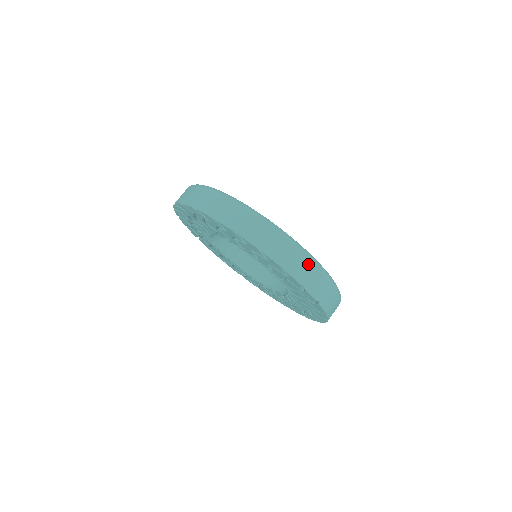
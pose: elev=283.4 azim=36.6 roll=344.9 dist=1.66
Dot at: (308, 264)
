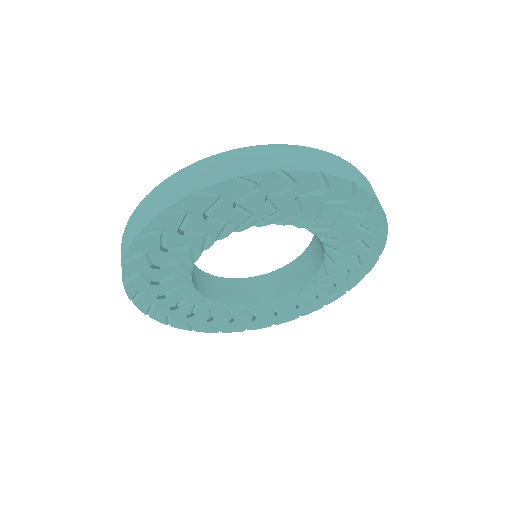
Dot at: occluded
